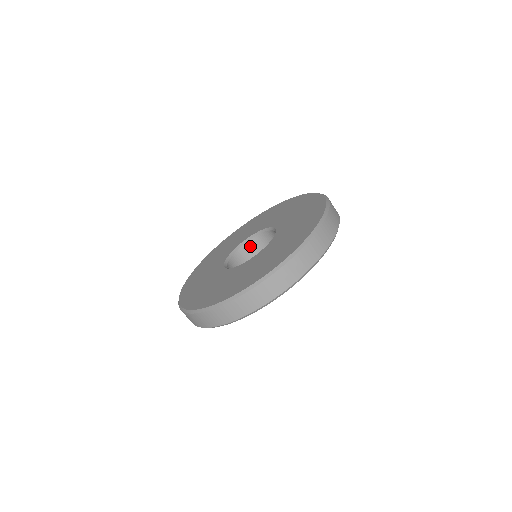
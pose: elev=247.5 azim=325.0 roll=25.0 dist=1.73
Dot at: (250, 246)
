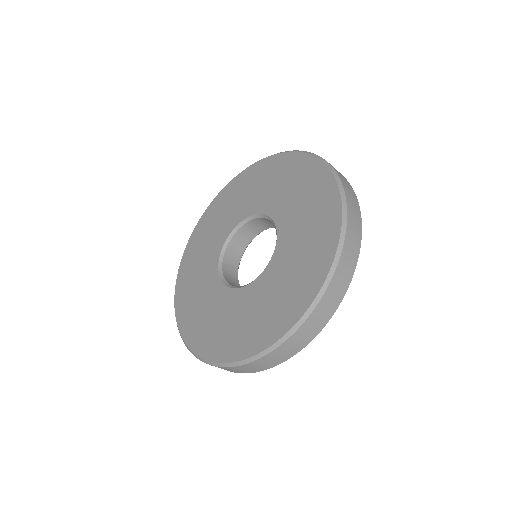
Dot at: (249, 228)
